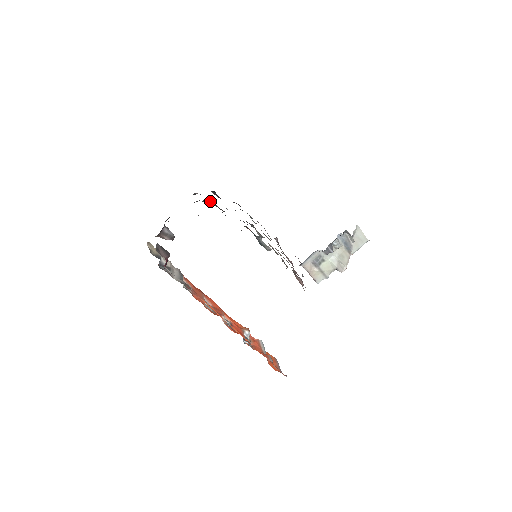
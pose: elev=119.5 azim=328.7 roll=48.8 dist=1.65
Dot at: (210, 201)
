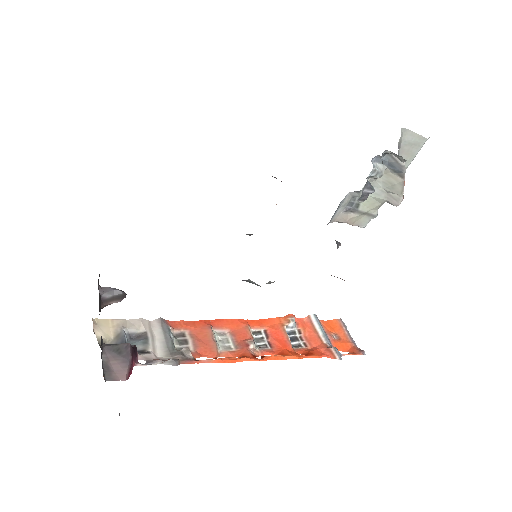
Dot at: occluded
